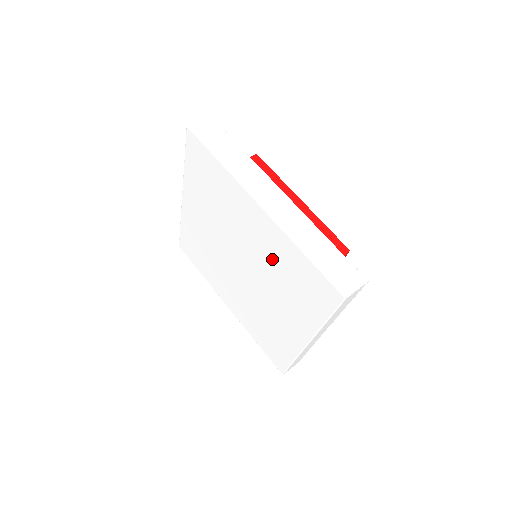
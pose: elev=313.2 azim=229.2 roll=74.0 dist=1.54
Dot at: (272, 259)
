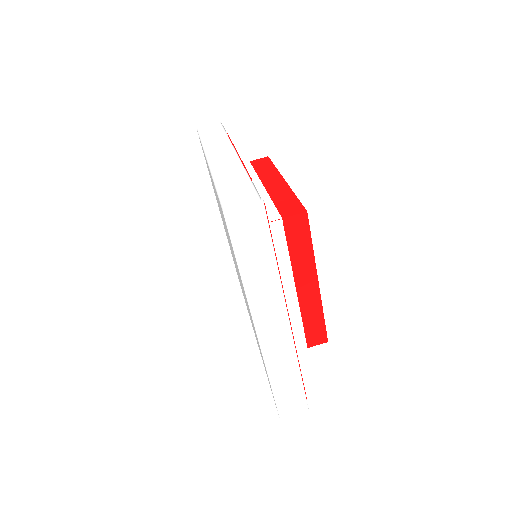
Dot at: occluded
